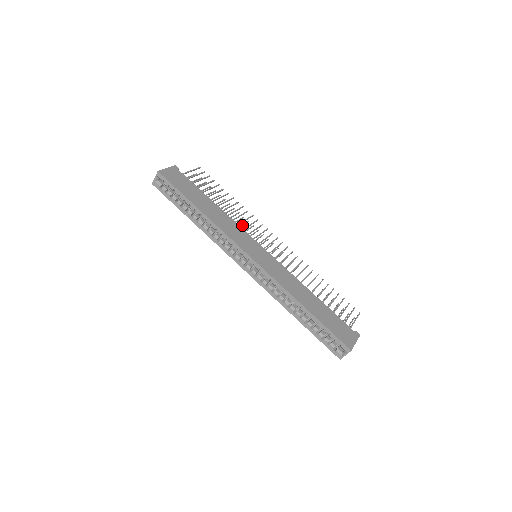
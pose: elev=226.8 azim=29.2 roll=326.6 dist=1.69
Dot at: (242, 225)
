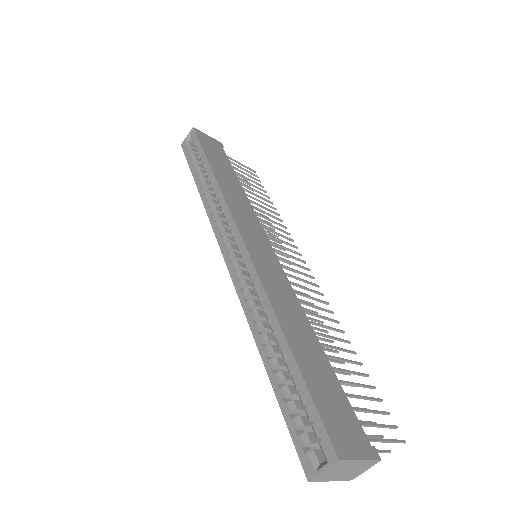
Dot at: (267, 236)
